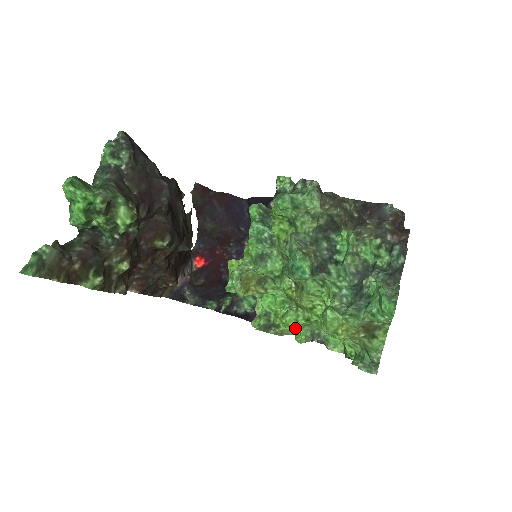
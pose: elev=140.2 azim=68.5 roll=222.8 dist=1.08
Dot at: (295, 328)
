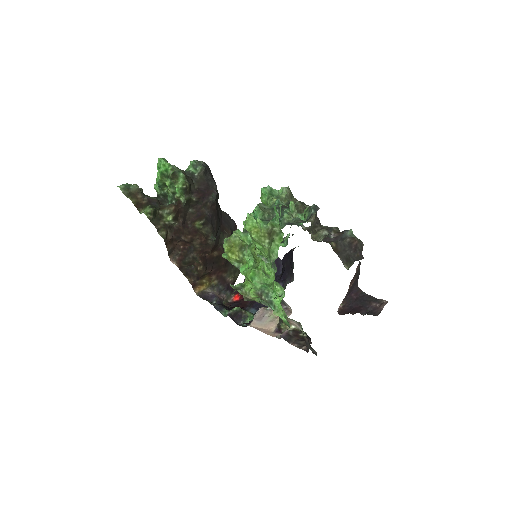
Dot at: (249, 276)
